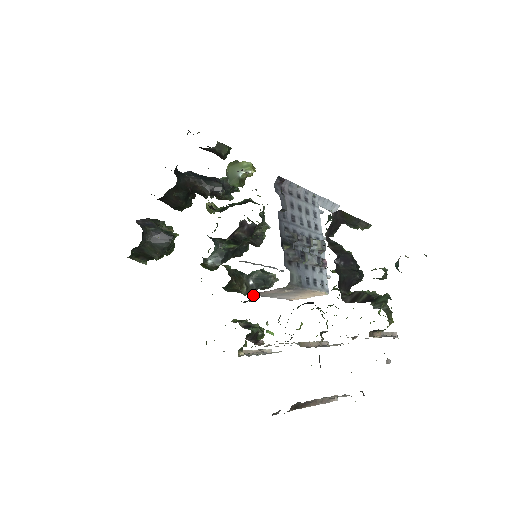
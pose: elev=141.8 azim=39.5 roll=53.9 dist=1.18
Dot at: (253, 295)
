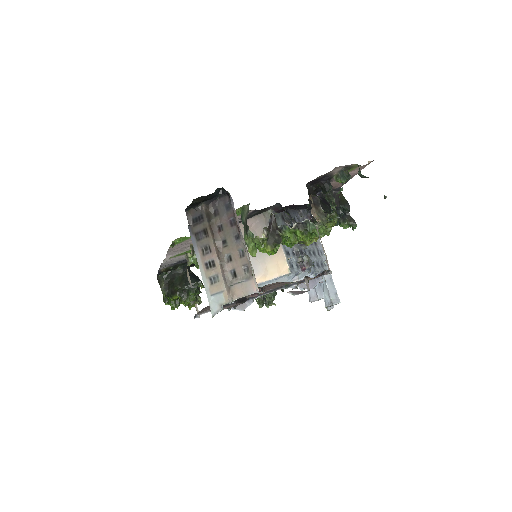
Dot at: occluded
